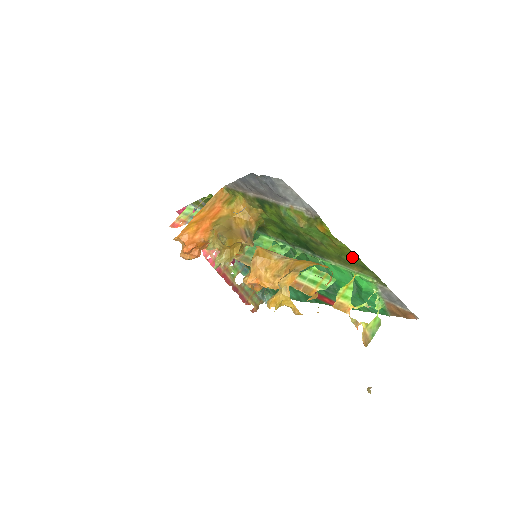
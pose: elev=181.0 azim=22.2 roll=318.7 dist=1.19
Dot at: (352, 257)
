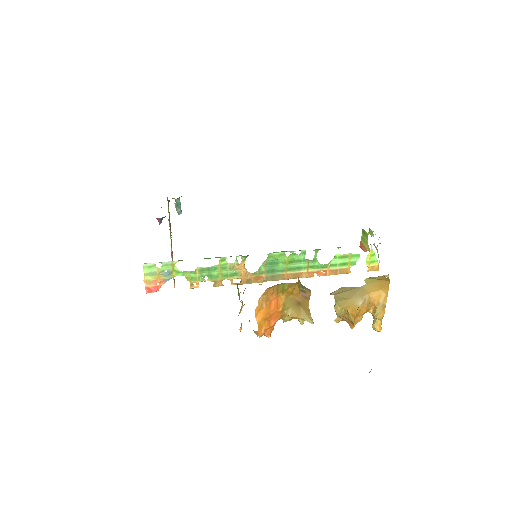
Dot at: occluded
